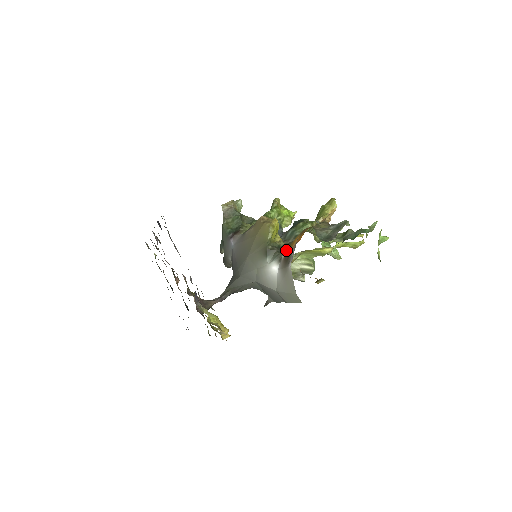
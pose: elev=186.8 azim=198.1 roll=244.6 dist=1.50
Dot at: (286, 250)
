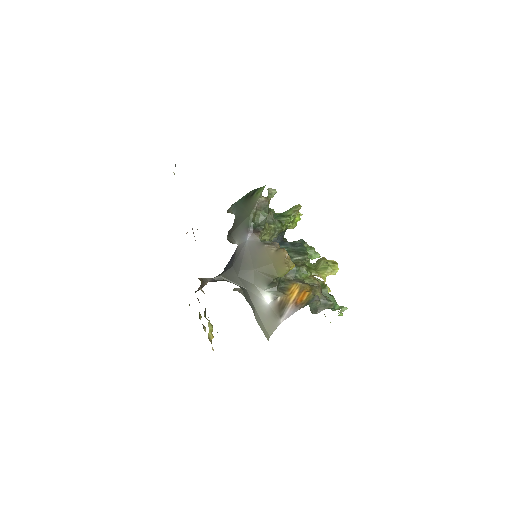
Dot at: (284, 295)
